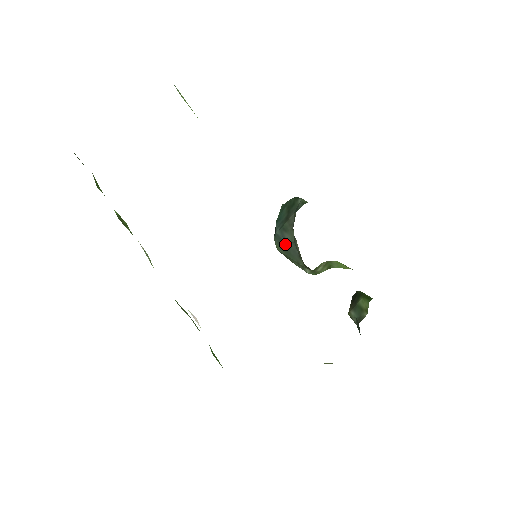
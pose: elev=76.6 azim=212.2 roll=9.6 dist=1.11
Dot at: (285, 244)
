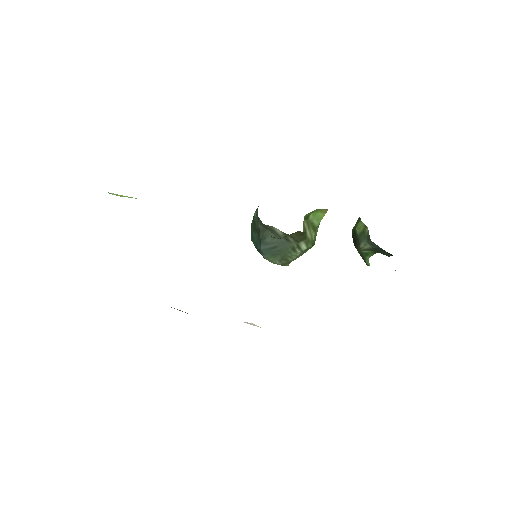
Dot at: (273, 249)
